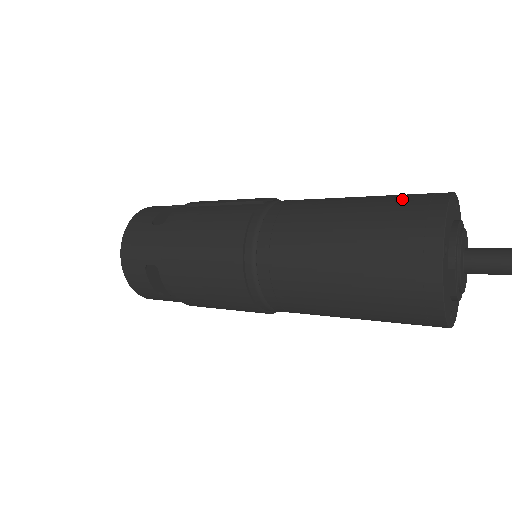
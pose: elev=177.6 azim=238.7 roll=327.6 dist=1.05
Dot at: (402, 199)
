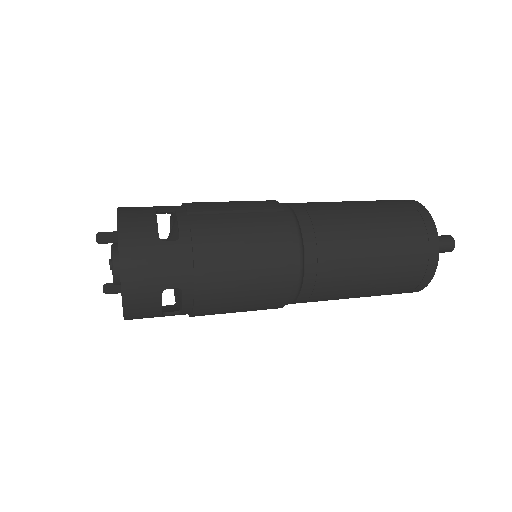
Dot at: (399, 210)
